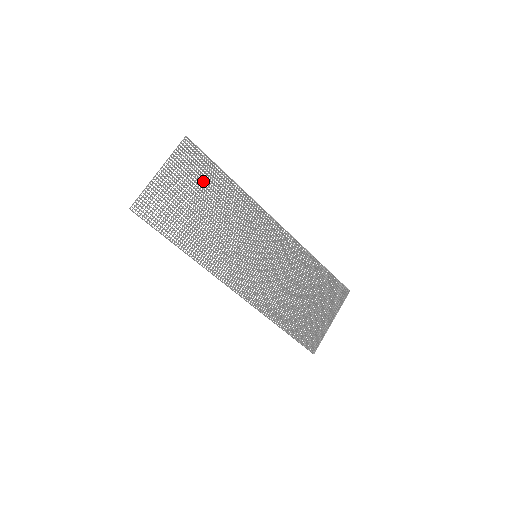
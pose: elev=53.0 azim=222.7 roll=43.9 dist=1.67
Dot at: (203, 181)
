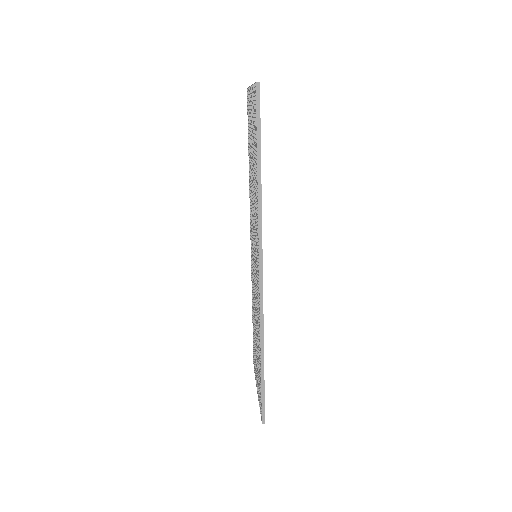
Dot at: occluded
